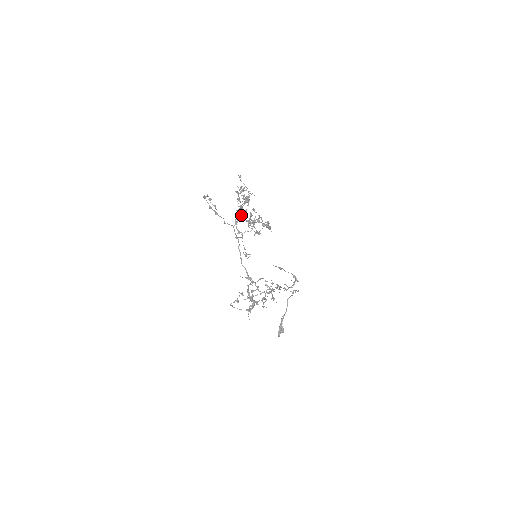
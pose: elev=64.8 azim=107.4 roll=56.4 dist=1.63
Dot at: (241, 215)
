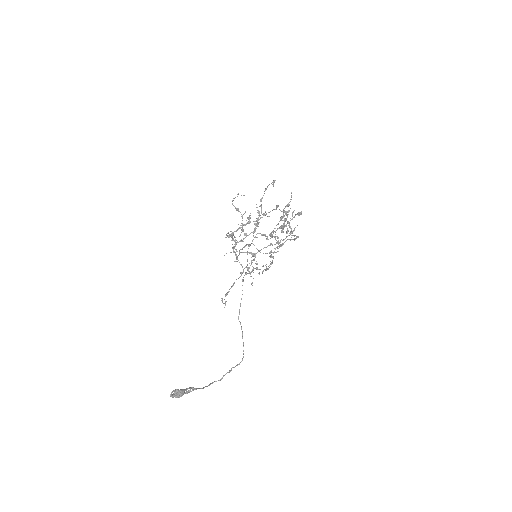
Dot at: (269, 234)
